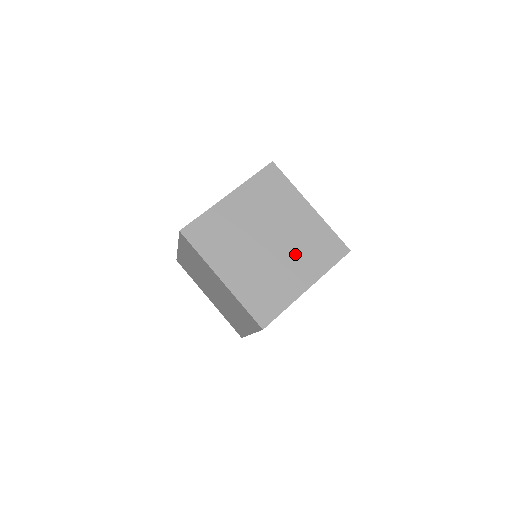
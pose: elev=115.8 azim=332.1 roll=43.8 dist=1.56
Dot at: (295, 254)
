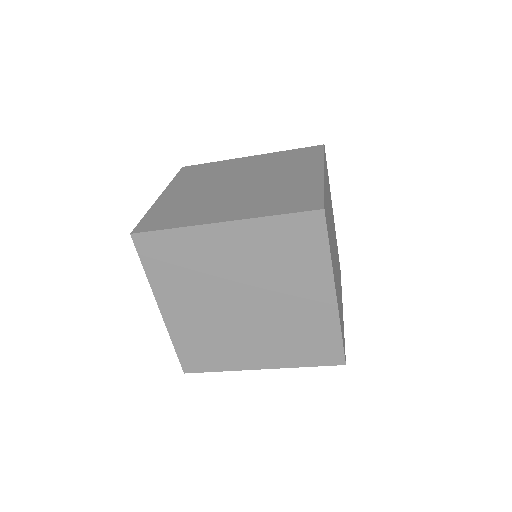
Dot at: (251, 196)
